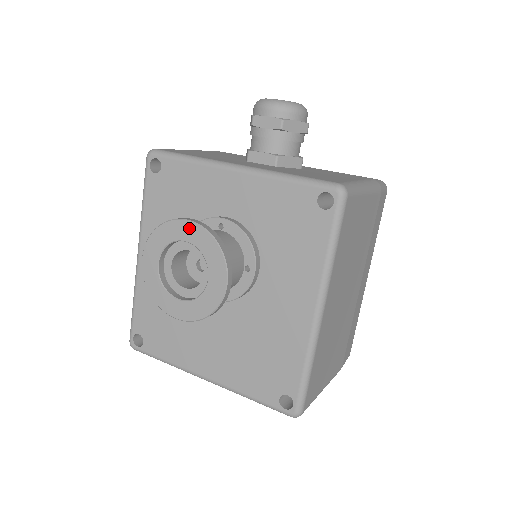
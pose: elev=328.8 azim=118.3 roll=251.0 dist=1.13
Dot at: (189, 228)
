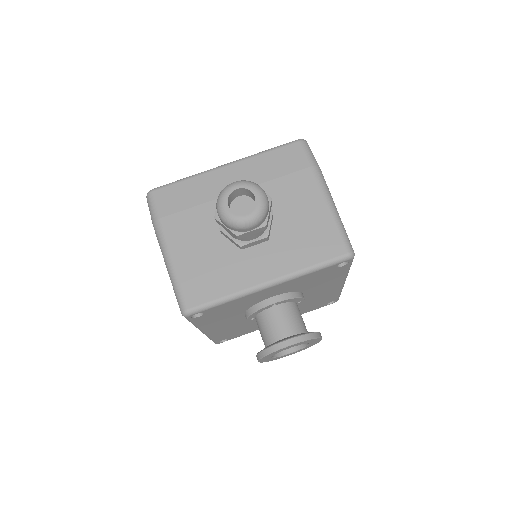
Dot at: (291, 346)
